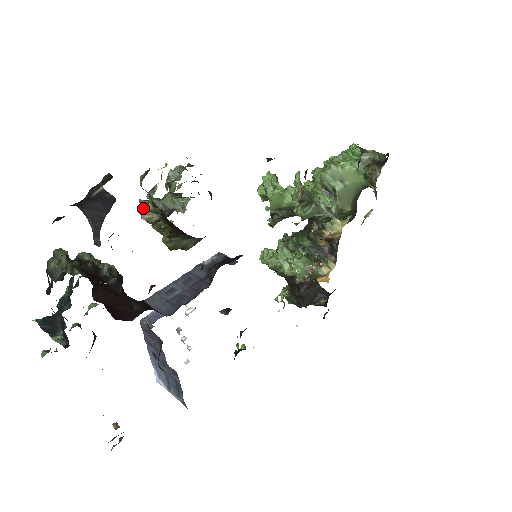
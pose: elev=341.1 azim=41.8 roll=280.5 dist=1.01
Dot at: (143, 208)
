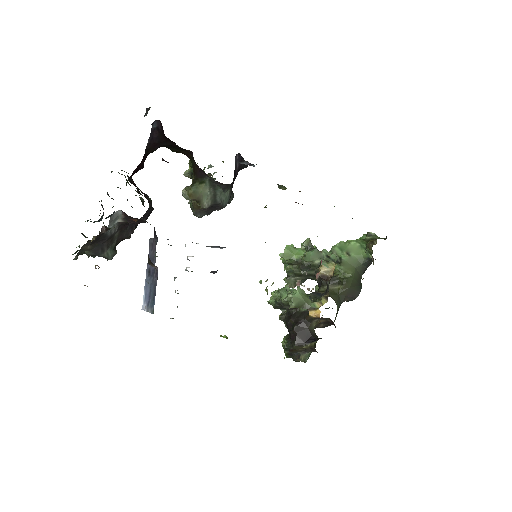
Dot at: occluded
